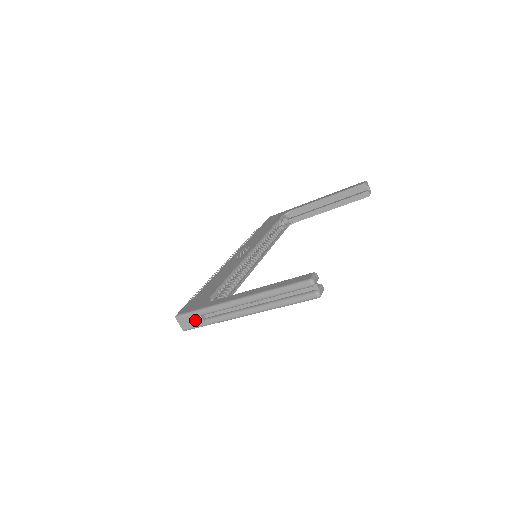
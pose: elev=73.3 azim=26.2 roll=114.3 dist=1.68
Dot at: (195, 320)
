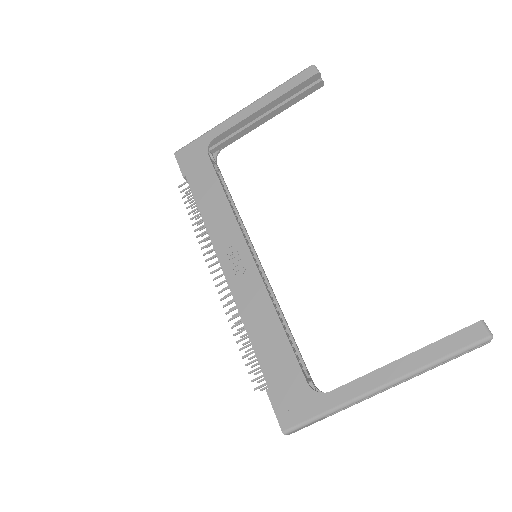
Dot at: occluded
